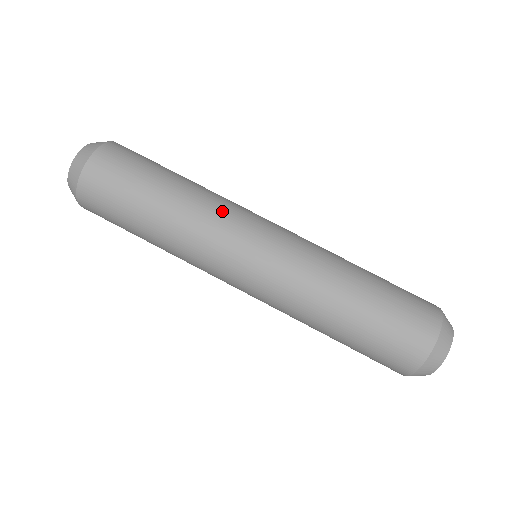
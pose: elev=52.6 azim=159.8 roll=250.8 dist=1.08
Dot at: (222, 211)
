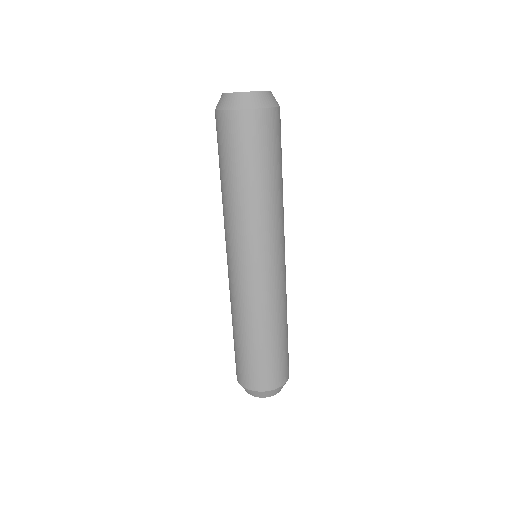
Dot at: (281, 224)
